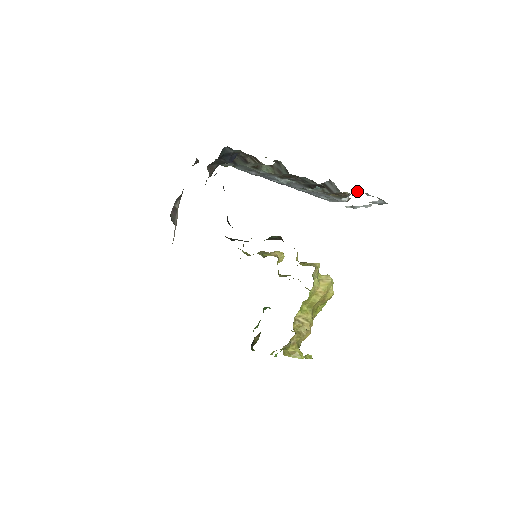
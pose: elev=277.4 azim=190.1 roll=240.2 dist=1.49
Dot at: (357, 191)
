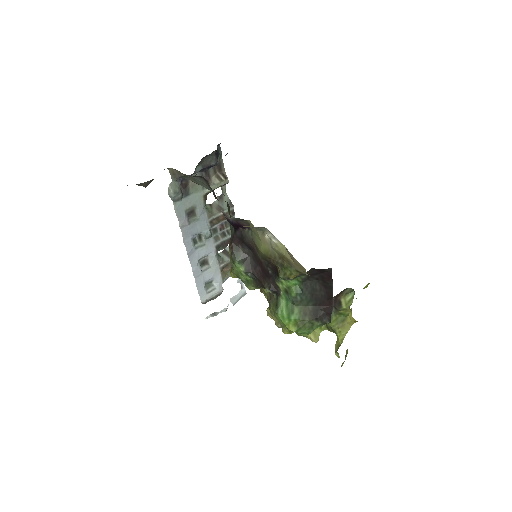
Dot at: occluded
